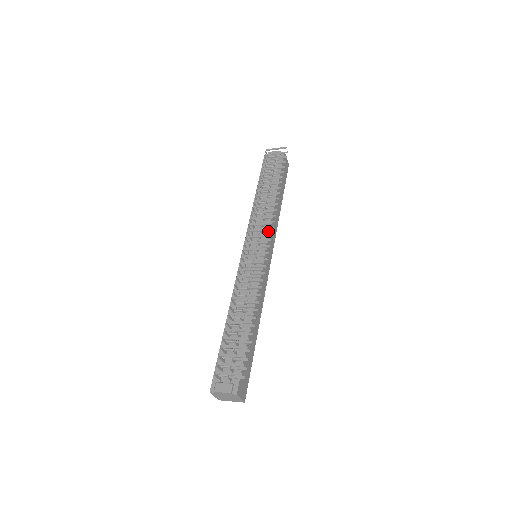
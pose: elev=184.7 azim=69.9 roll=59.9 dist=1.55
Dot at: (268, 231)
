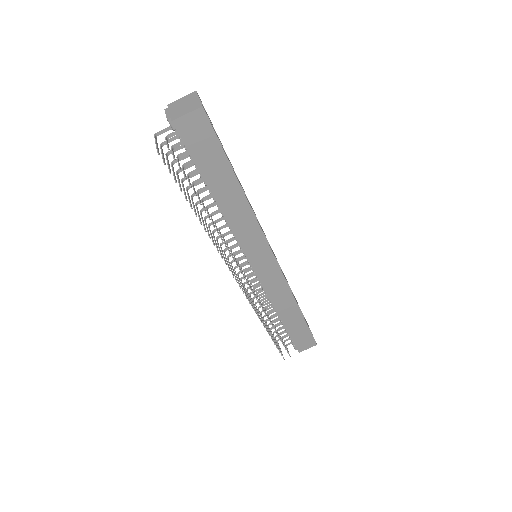
Dot at: occluded
